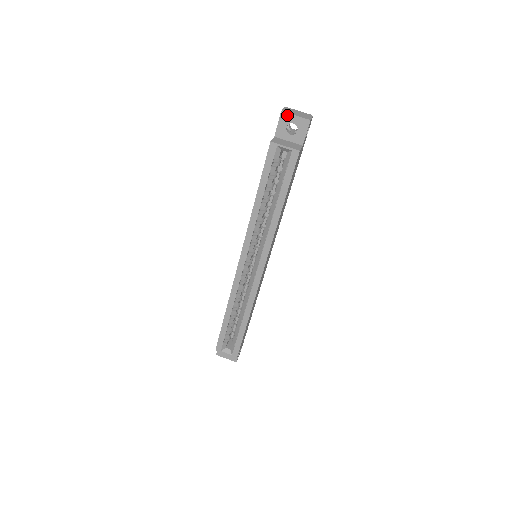
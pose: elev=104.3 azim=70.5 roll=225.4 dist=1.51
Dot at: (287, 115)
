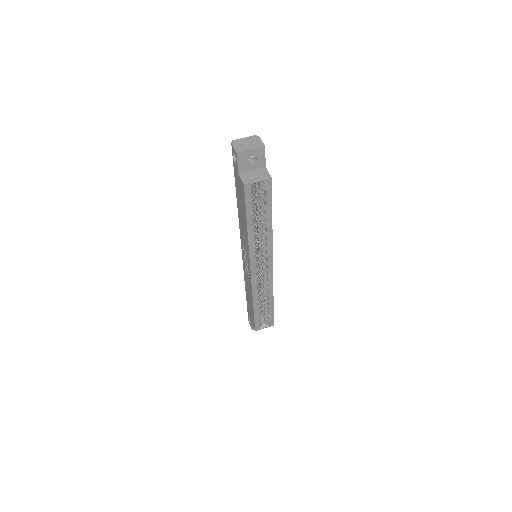
Dot at: (243, 153)
